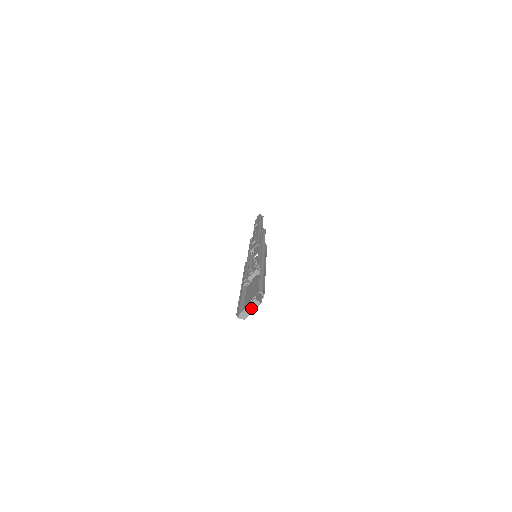
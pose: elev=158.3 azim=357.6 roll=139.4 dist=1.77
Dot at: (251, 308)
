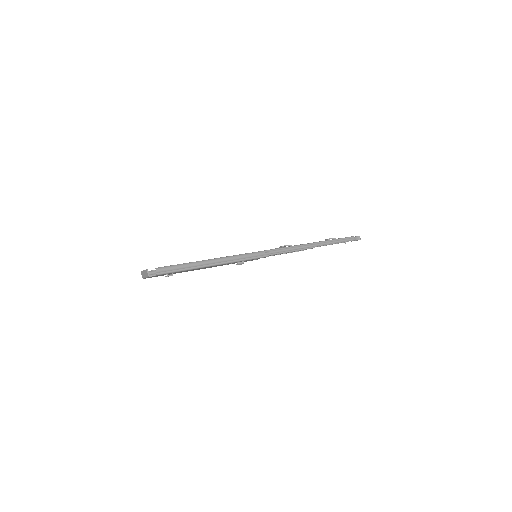
Dot at: (145, 274)
